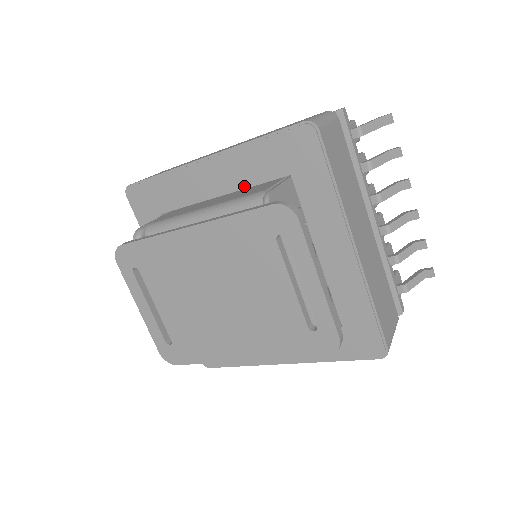
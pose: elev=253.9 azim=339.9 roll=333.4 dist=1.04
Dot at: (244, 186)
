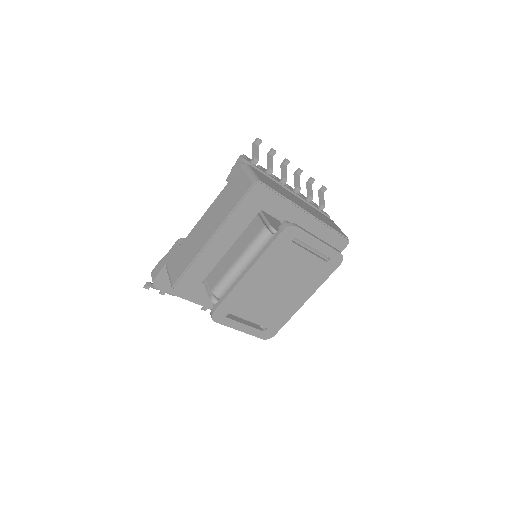
Dot at: (241, 233)
